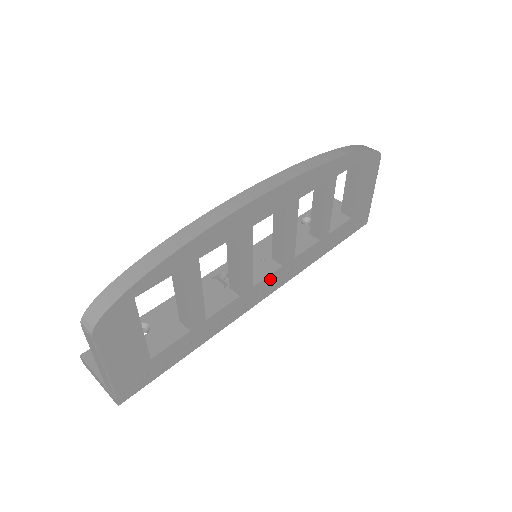
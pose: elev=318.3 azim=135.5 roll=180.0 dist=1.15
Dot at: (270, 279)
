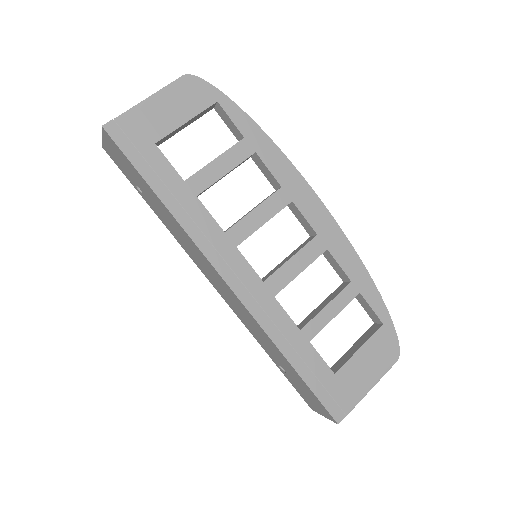
Dot at: (247, 271)
